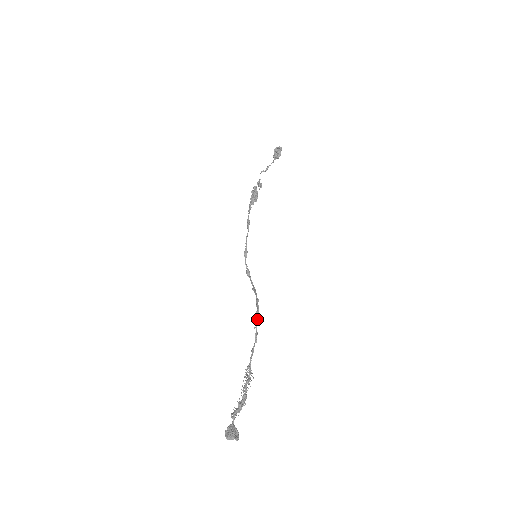
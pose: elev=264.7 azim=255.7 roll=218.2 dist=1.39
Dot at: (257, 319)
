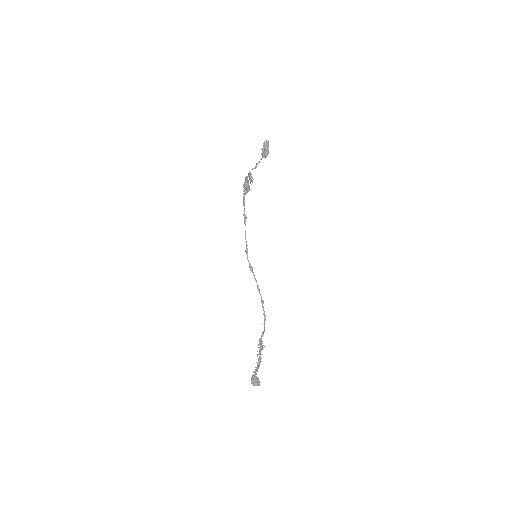
Dot at: (264, 319)
